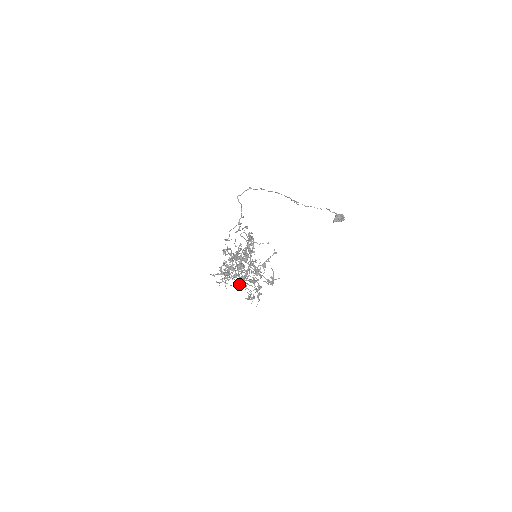
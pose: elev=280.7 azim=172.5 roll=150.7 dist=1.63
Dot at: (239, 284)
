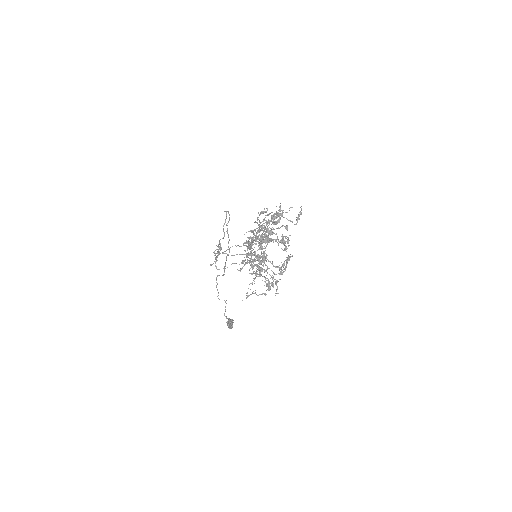
Dot at: (264, 263)
